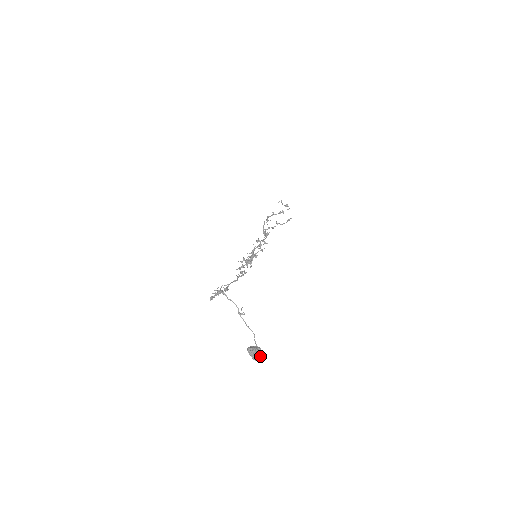
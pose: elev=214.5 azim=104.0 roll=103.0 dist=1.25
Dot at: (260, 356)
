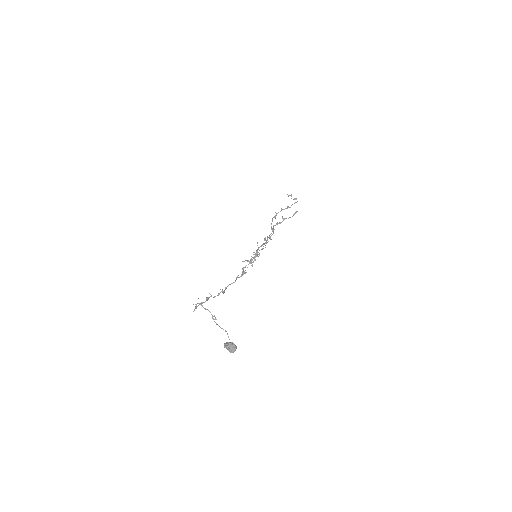
Dot at: (233, 350)
